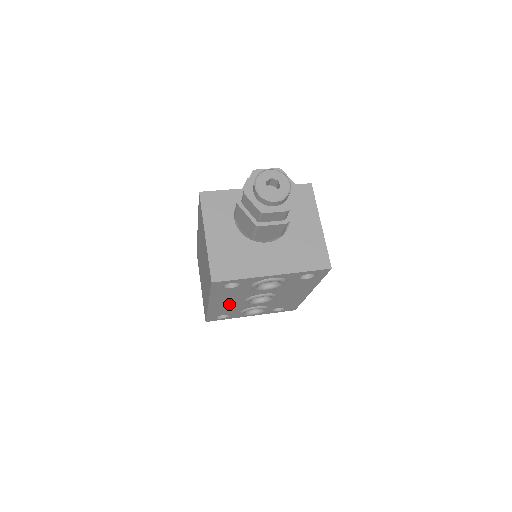
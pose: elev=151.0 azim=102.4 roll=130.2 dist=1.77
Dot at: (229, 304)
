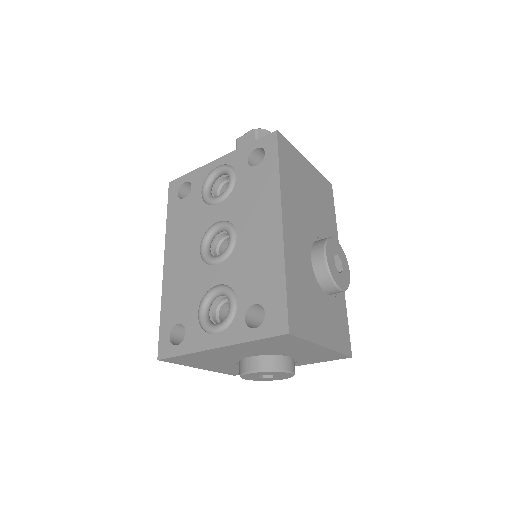
Dot at: (185, 265)
